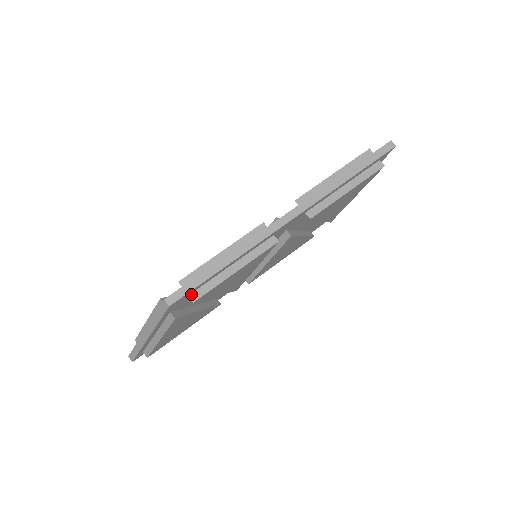
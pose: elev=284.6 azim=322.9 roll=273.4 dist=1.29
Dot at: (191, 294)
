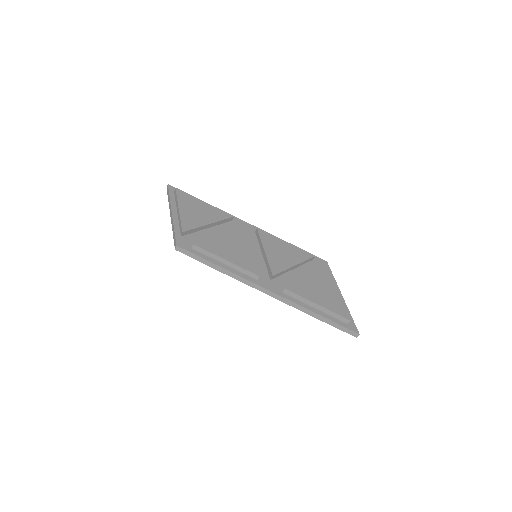
Dot at: occluded
